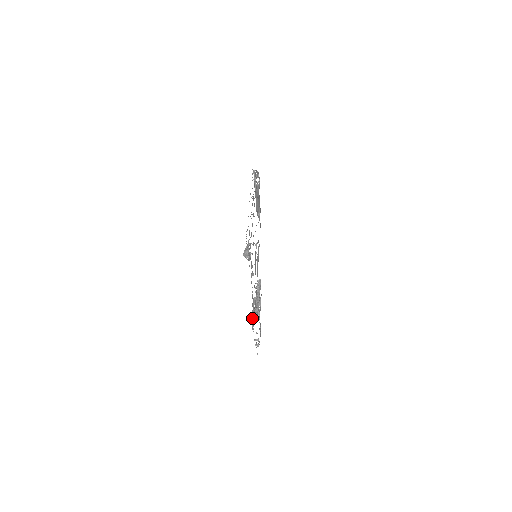
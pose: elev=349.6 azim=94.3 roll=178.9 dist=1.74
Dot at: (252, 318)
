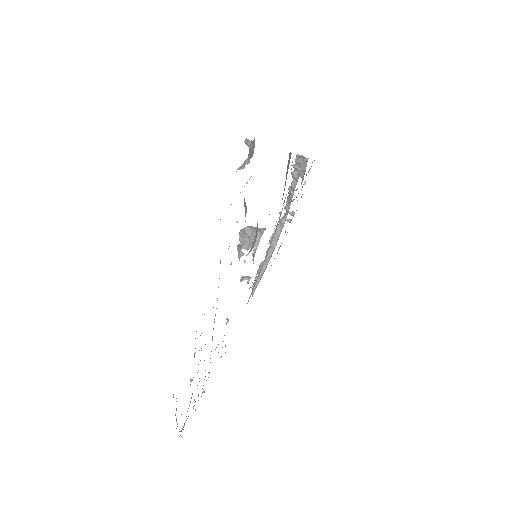
Dot at: occluded
